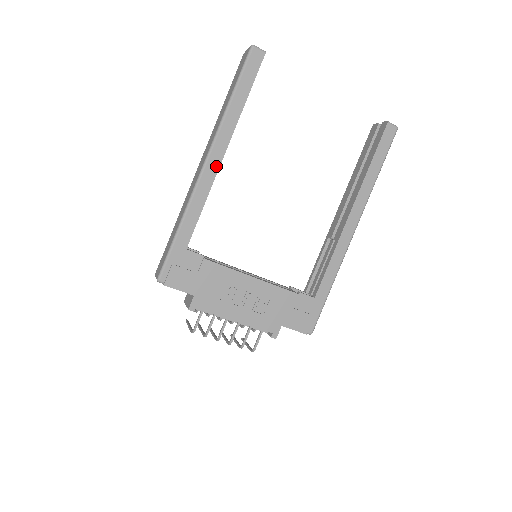
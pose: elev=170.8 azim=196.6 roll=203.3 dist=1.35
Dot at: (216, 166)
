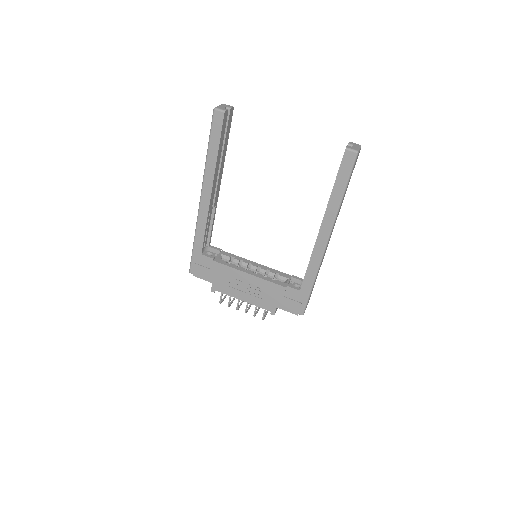
Dot at: (208, 200)
